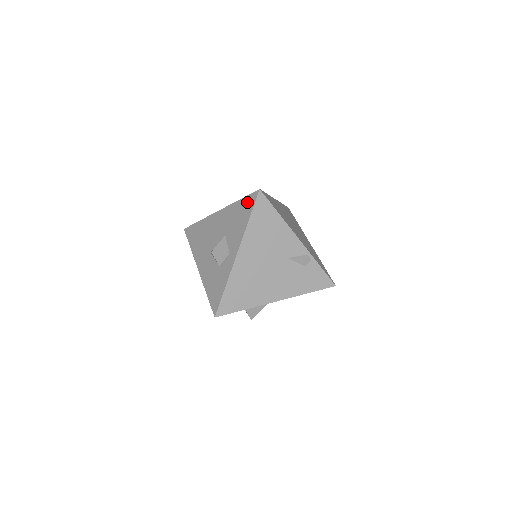
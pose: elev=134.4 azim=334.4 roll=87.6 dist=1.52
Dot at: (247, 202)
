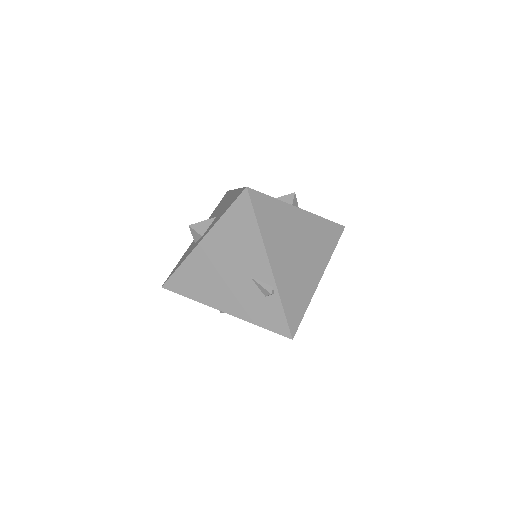
Dot at: (237, 194)
